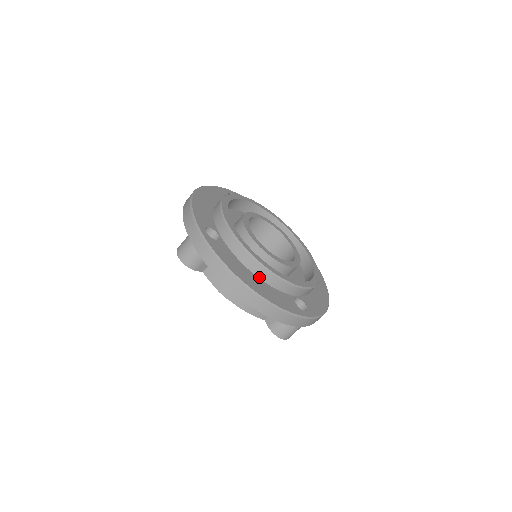
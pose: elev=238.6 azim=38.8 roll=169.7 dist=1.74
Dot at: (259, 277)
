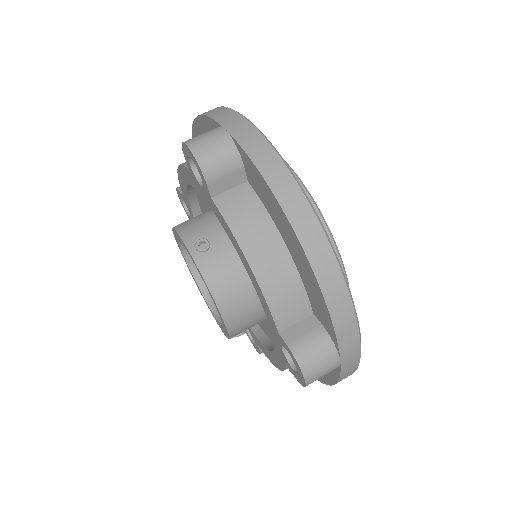
Dot at: occluded
